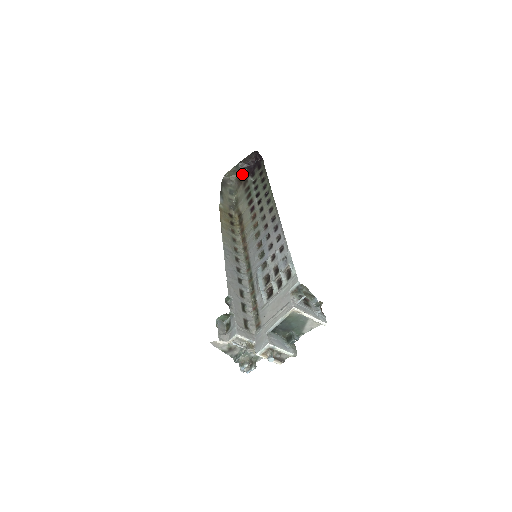
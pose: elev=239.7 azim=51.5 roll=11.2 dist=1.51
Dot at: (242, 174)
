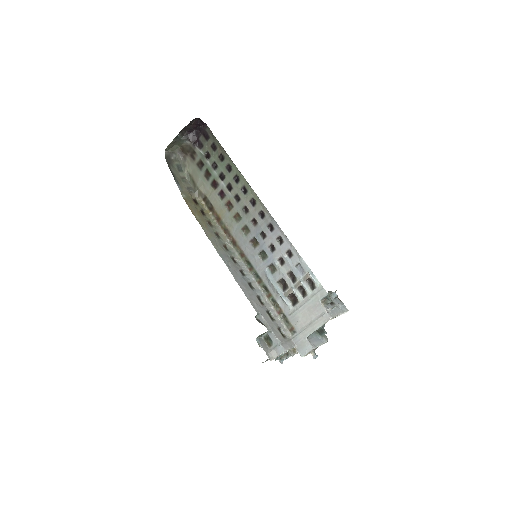
Dot at: (184, 144)
